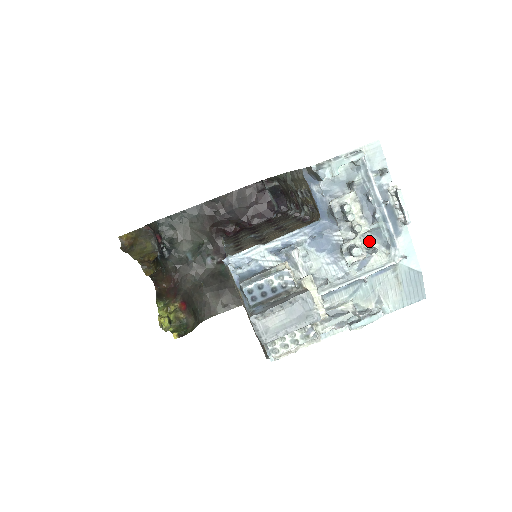
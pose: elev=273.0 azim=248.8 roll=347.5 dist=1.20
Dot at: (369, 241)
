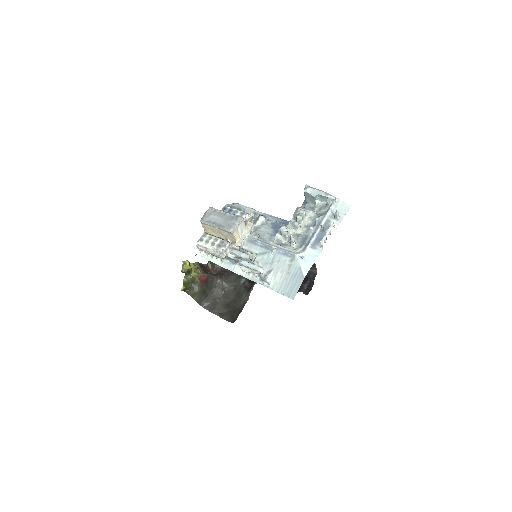
Dot at: (297, 241)
